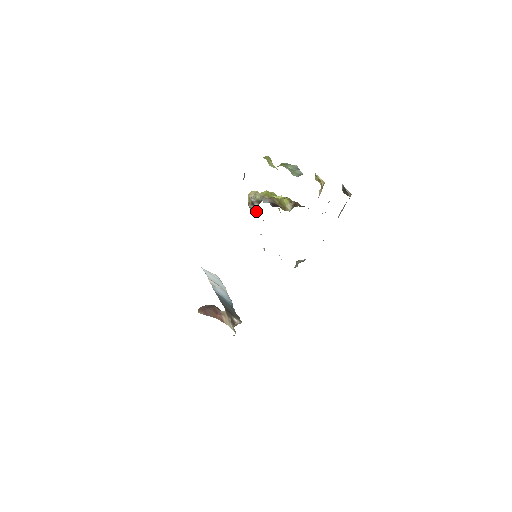
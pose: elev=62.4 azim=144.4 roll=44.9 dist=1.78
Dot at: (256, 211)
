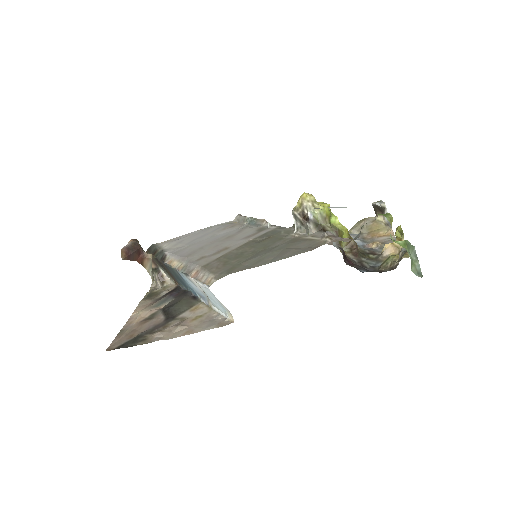
Dot at: (301, 225)
